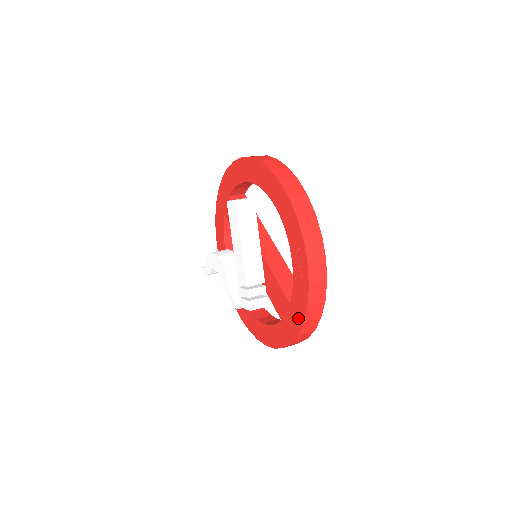
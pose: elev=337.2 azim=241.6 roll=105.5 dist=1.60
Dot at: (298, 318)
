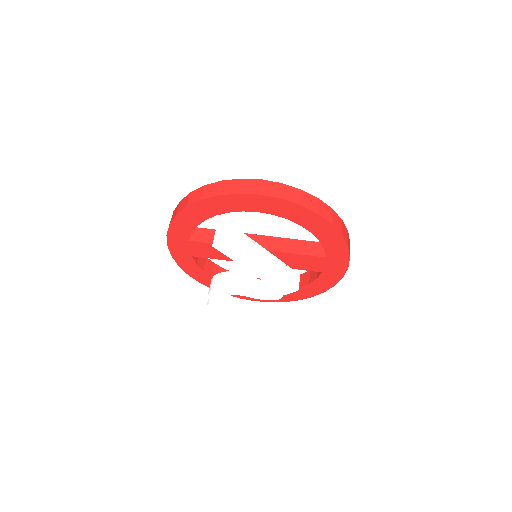
Dot at: (342, 259)
